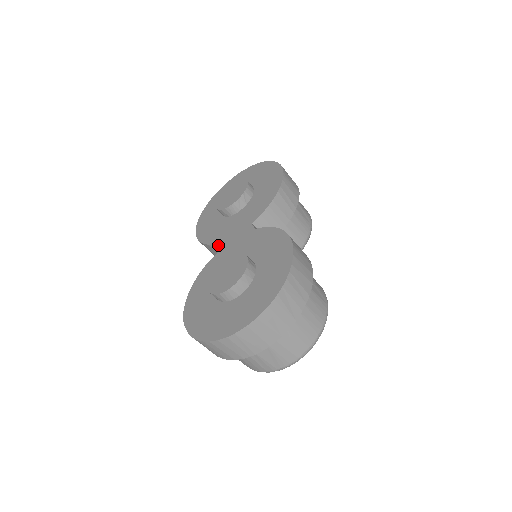
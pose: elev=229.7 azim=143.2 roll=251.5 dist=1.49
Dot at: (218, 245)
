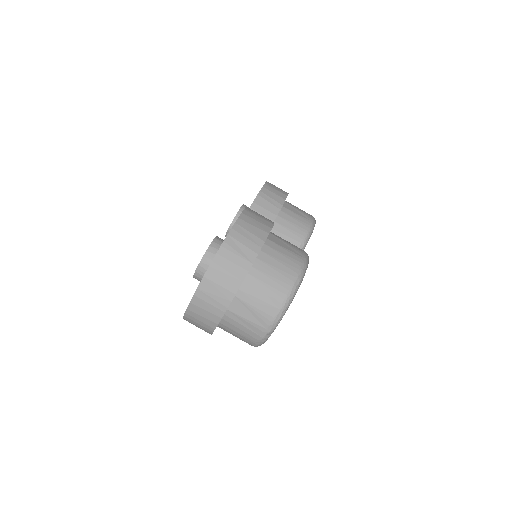
Dot at: occluded
